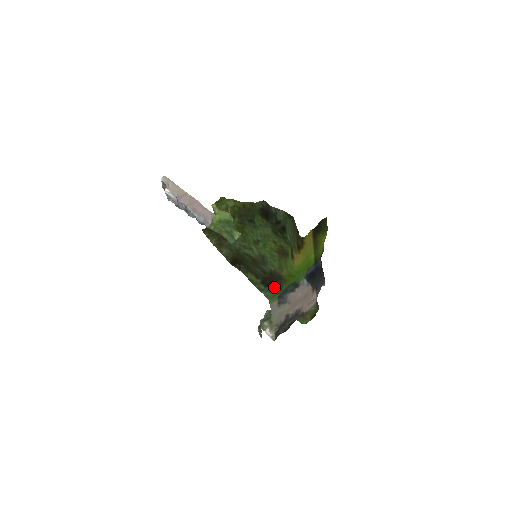
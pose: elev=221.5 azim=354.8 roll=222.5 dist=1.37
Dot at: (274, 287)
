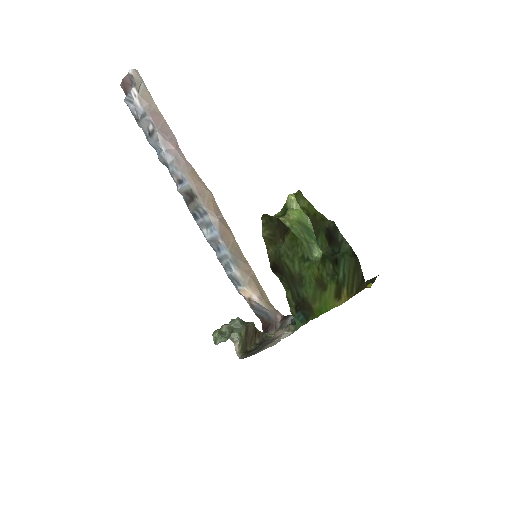
Dot at: (302, 316)
